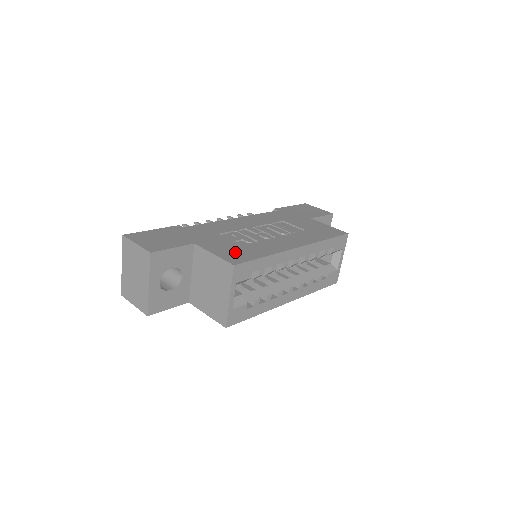
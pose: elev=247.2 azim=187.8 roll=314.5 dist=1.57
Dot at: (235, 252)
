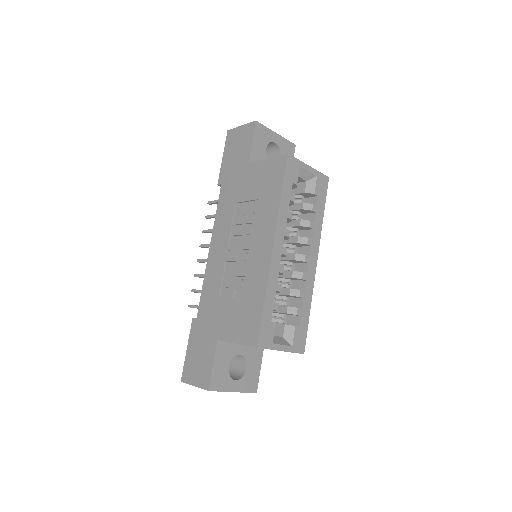
Dot at: (244, 322)
